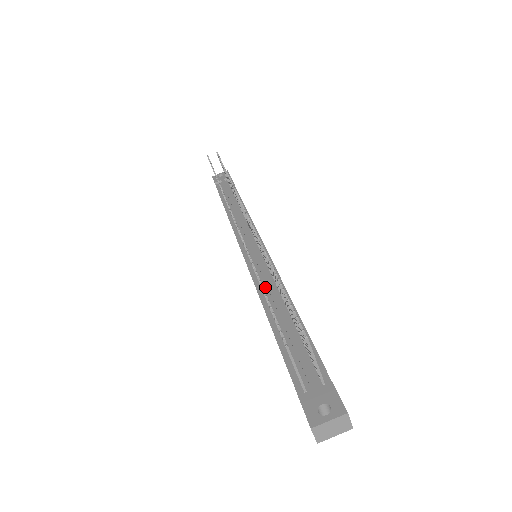
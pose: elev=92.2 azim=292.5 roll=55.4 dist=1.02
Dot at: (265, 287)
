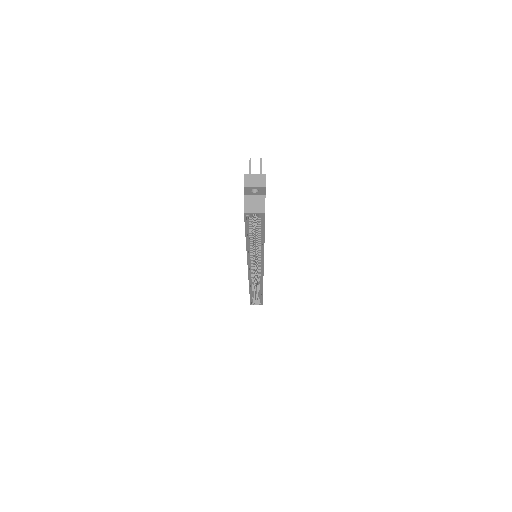
Dot at: occluded
